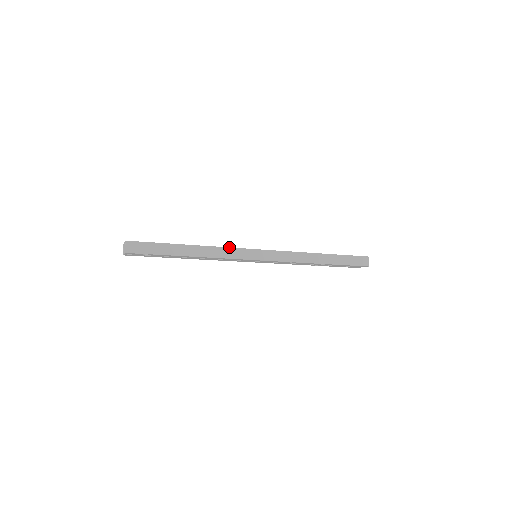
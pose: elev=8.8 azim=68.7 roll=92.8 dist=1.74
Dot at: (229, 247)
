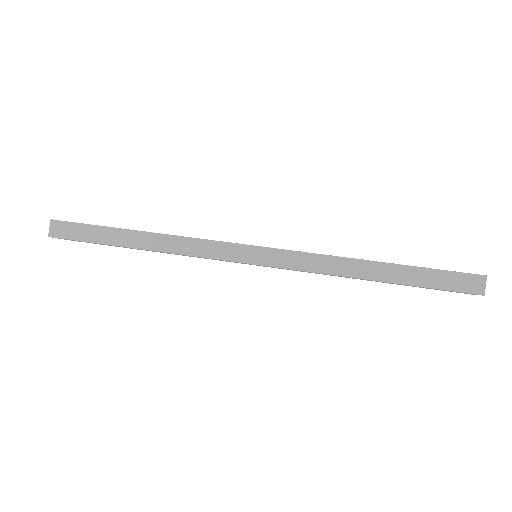
Dot at: occluded
